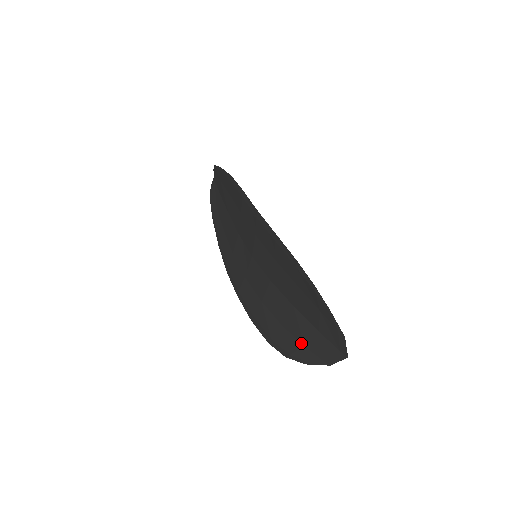
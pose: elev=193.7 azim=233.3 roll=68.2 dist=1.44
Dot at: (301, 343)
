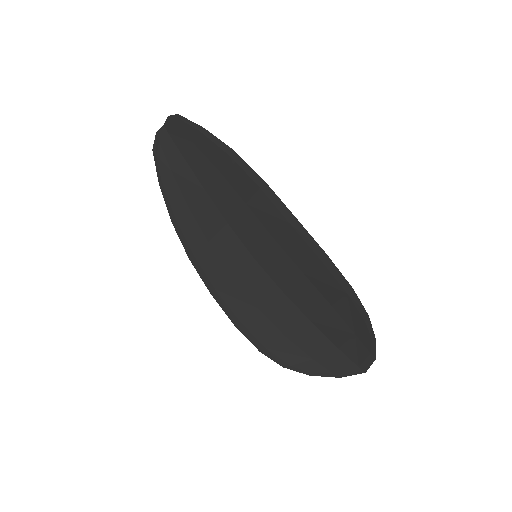
Dot at: (309, 356)
